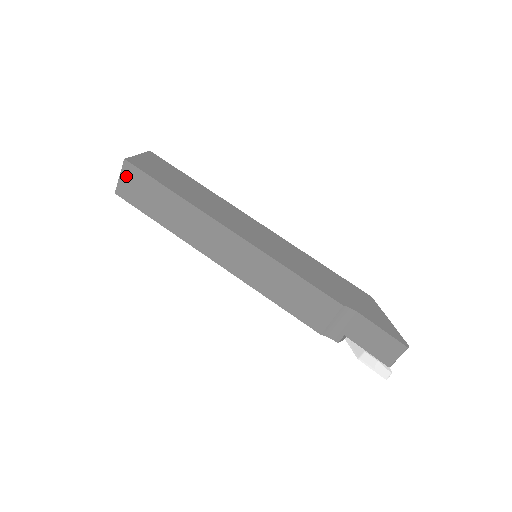
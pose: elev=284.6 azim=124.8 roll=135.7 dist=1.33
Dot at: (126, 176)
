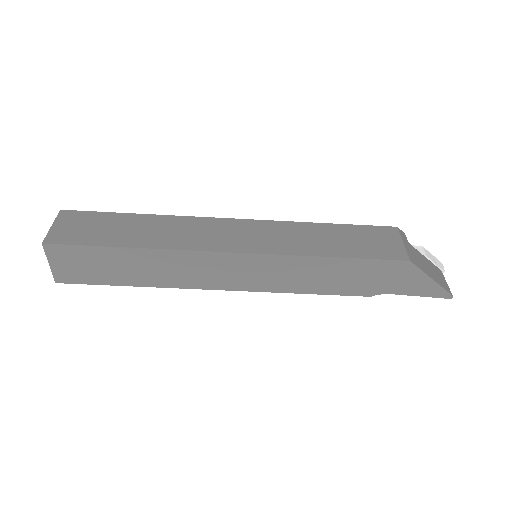
Dot at: occluded
